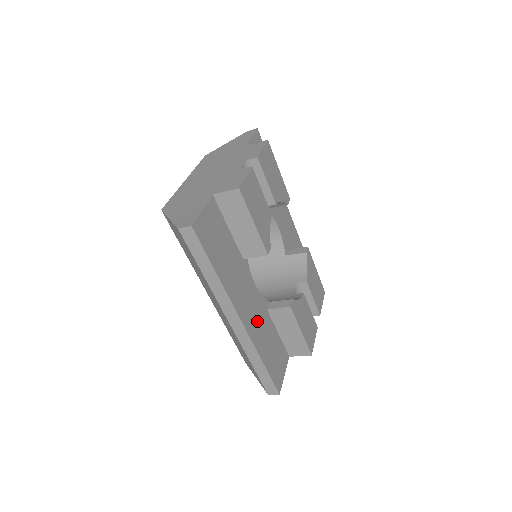
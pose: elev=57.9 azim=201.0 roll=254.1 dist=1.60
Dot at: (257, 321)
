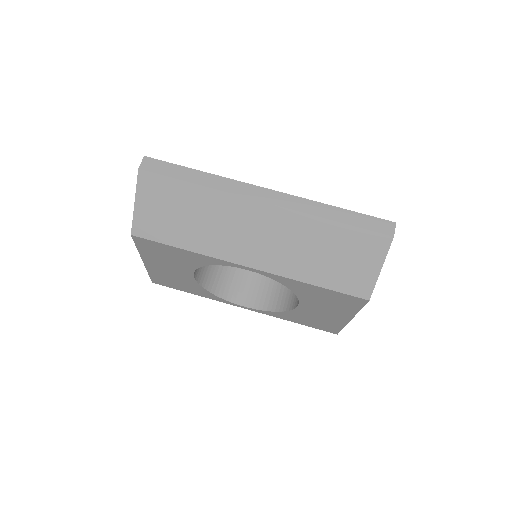
Dot at: occluded
